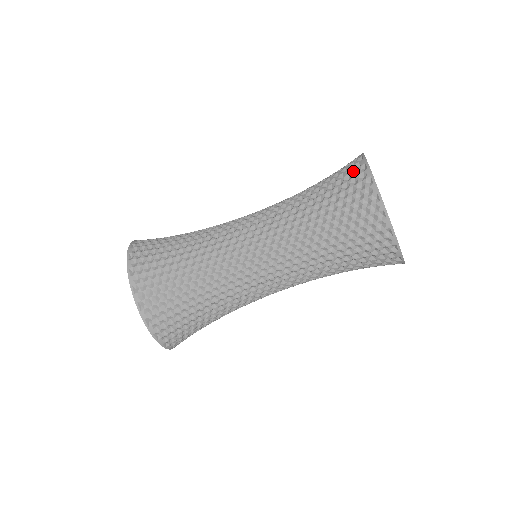
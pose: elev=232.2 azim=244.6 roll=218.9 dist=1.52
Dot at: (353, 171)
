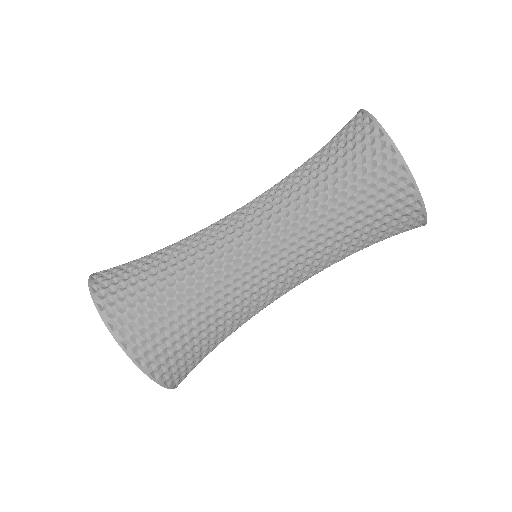
Dot at: (365, 139)
